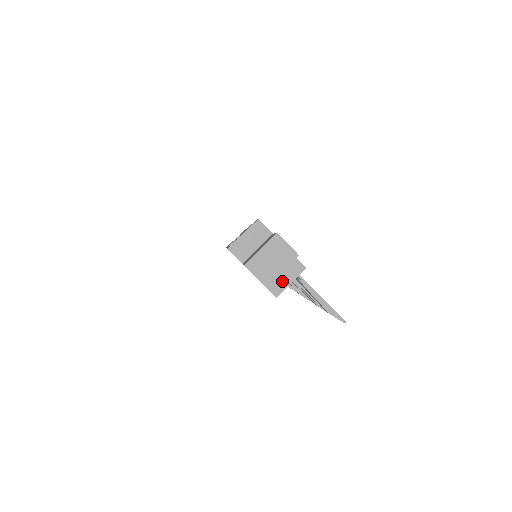
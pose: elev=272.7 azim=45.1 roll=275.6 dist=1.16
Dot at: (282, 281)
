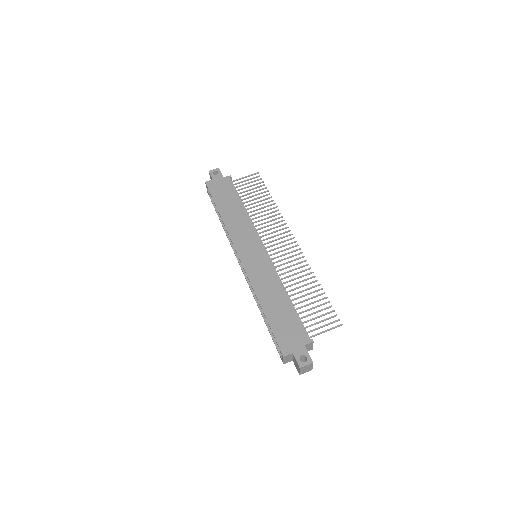
Dot at: (310, 348)
